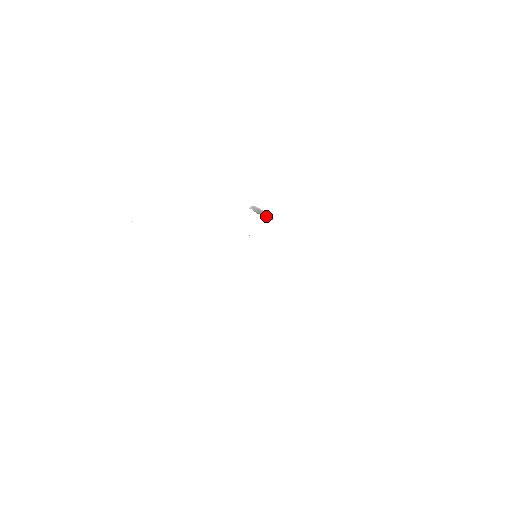
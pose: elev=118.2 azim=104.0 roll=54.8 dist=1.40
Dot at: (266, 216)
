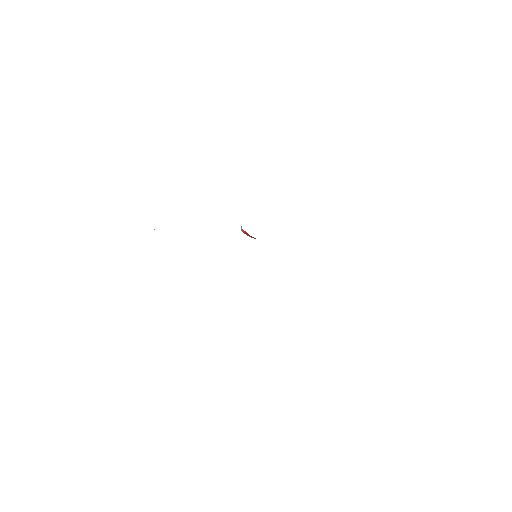
Dot at: occluded
